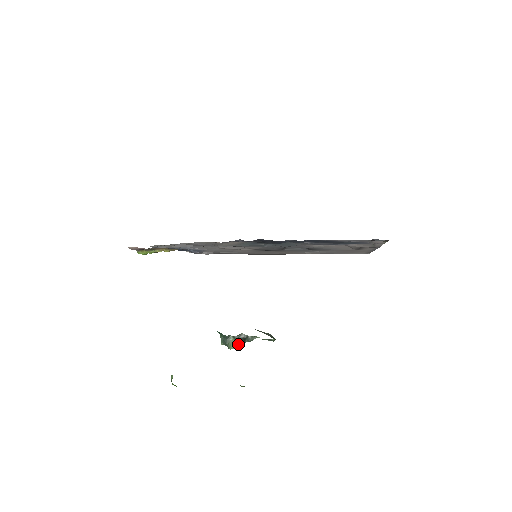
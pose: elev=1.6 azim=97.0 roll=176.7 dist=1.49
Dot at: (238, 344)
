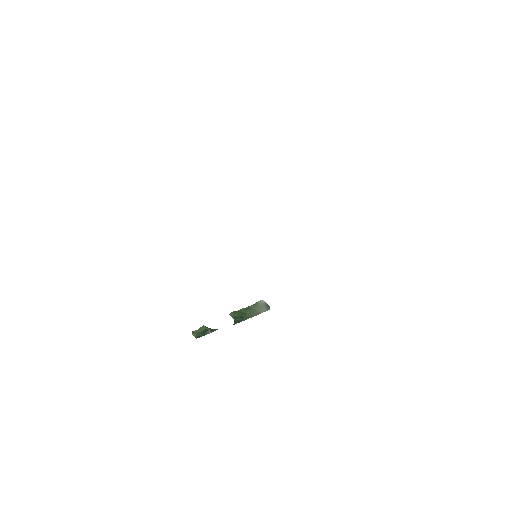
Dot at: occluded
